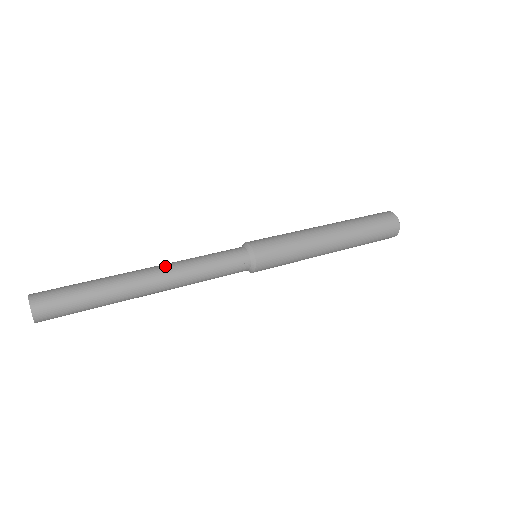
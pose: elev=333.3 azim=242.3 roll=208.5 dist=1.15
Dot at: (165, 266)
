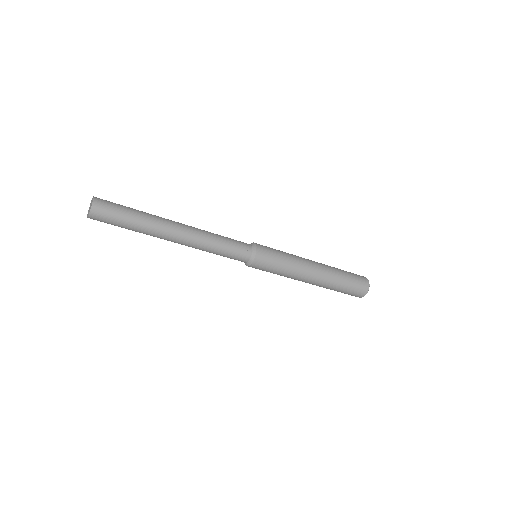
Dot at: occluded
